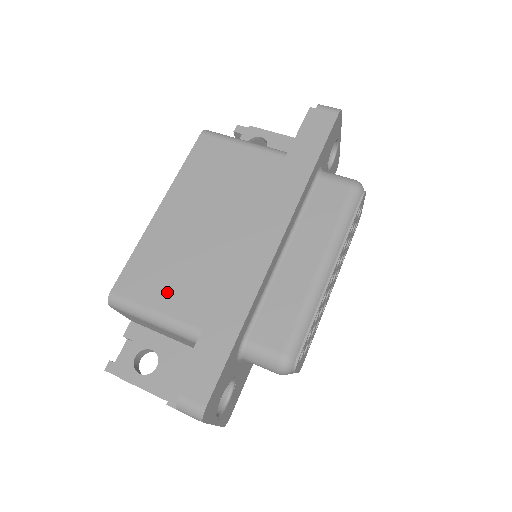
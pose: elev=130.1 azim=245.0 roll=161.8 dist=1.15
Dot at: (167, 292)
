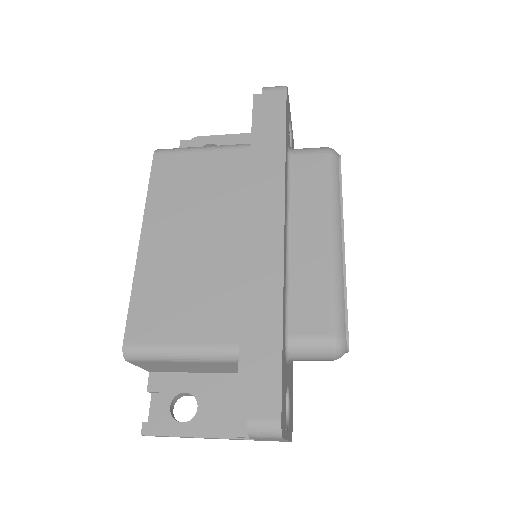
Dot at: (185, 321)
